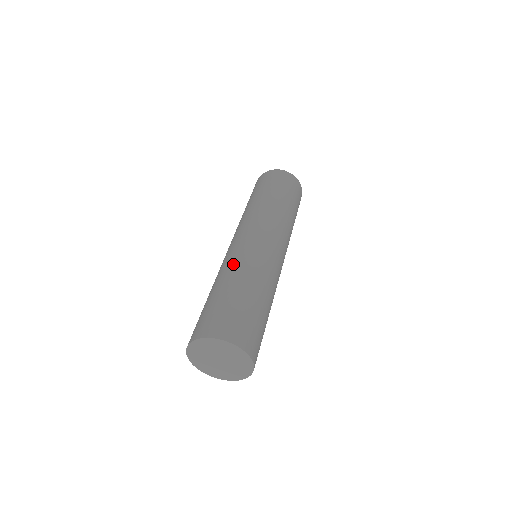
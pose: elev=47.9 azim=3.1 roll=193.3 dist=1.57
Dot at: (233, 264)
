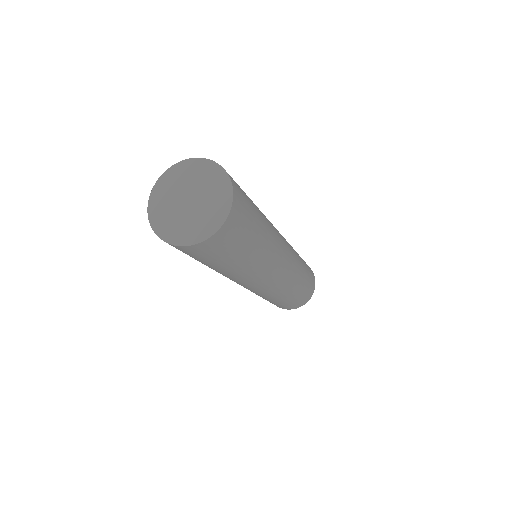
Dot at: occluded
